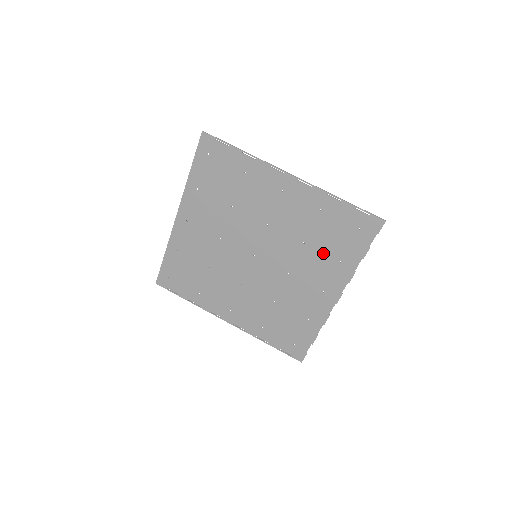
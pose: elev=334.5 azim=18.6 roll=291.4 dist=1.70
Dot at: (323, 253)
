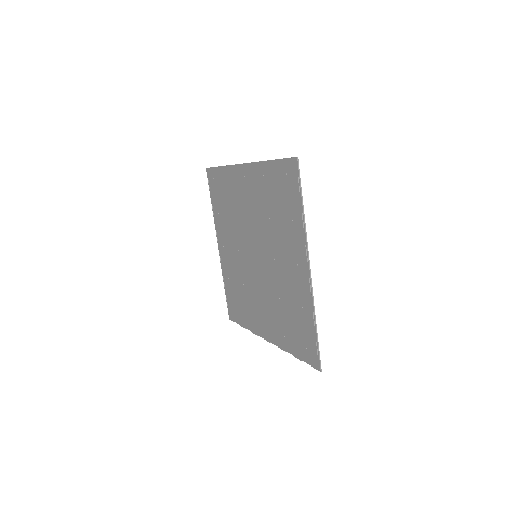
Dot at: (282, 319)
